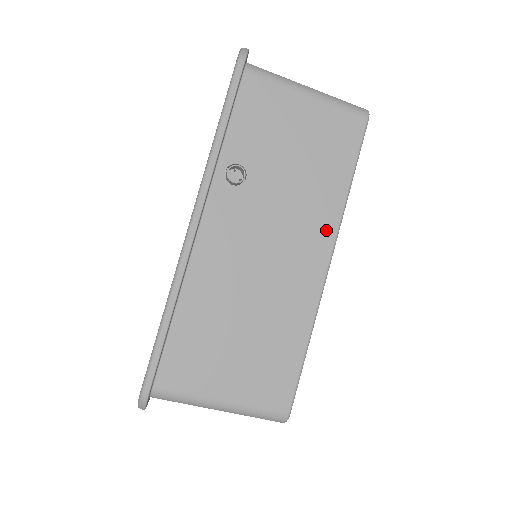
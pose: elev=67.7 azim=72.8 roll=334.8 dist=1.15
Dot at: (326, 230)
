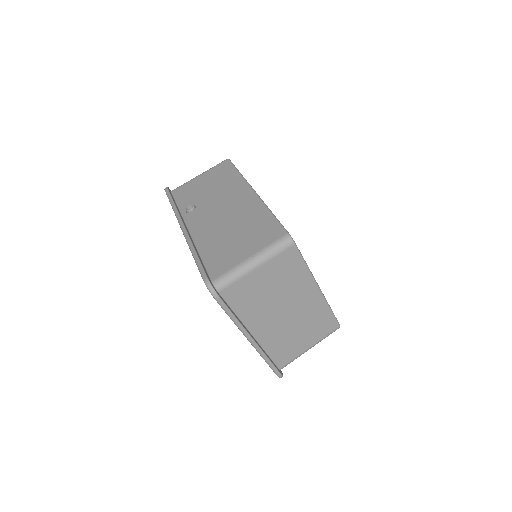
Dot at: (242, 187)
